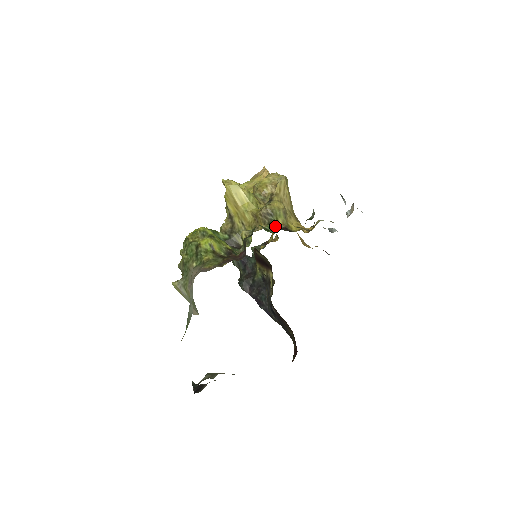
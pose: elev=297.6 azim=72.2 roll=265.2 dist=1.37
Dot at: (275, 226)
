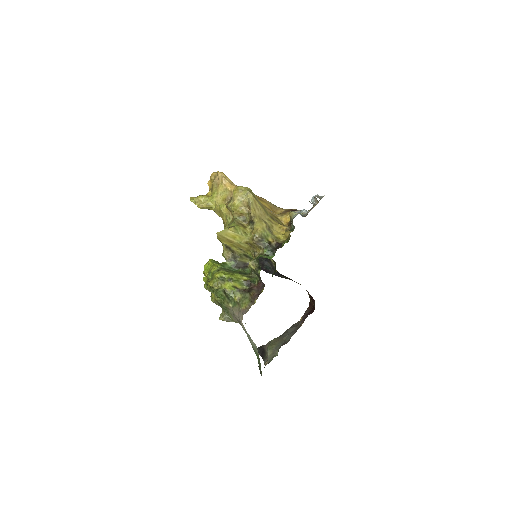
Dot at: (270, 248)
